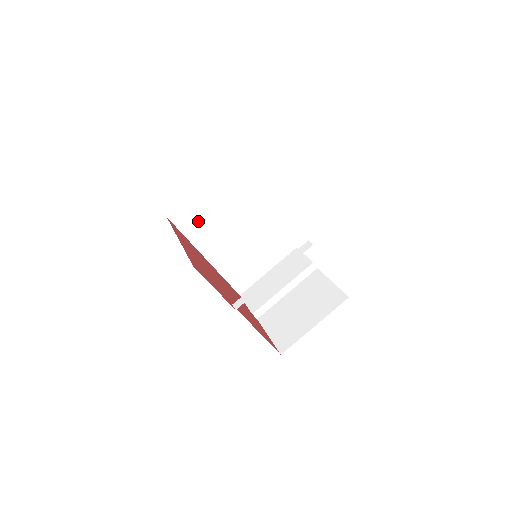
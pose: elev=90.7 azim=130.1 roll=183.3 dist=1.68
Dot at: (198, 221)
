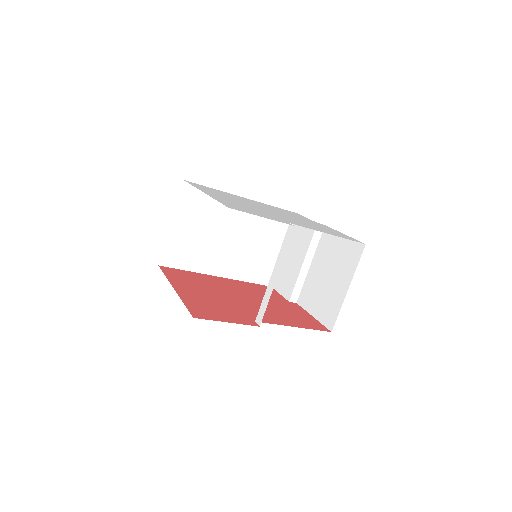
Dot at: (189, 250)
